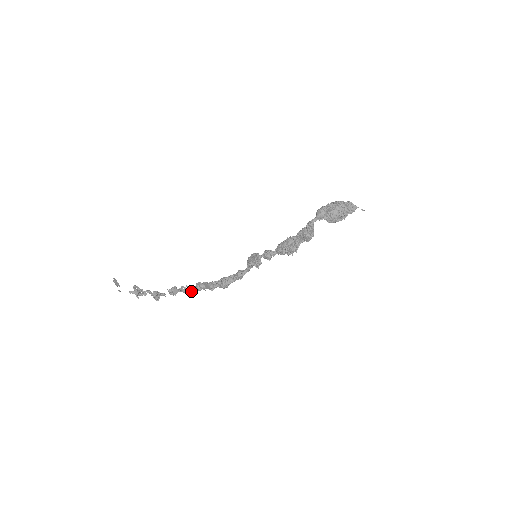
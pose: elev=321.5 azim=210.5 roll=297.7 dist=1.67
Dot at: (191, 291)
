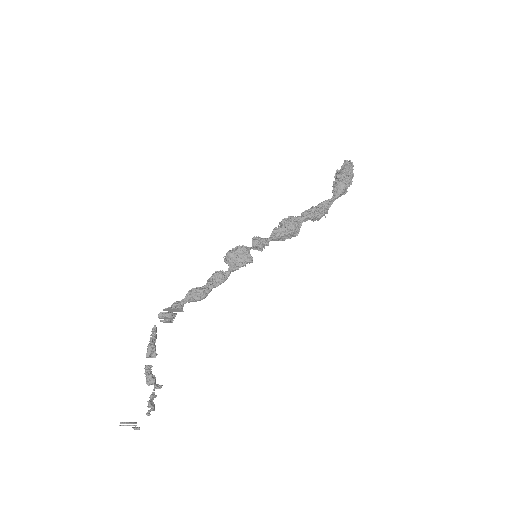
Dot at: (156, 329)
